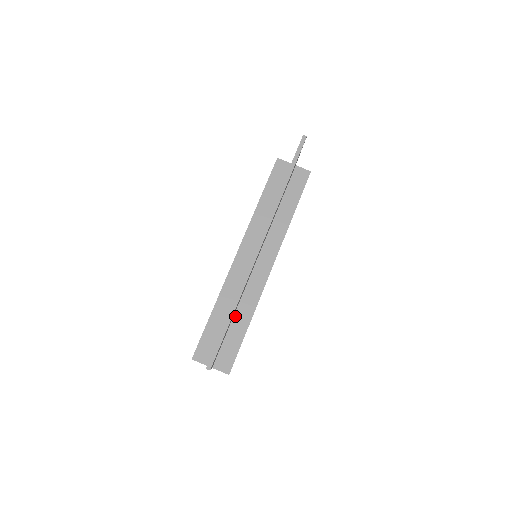
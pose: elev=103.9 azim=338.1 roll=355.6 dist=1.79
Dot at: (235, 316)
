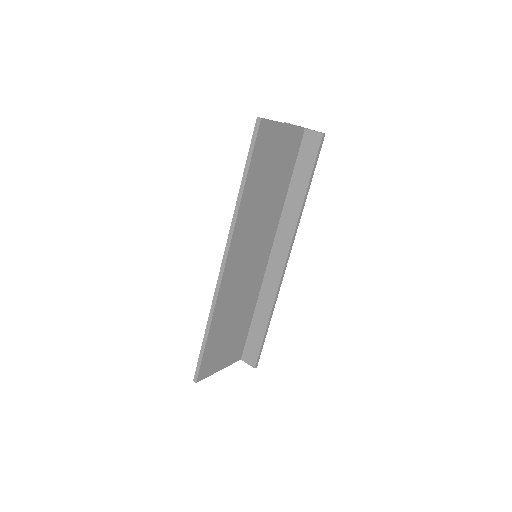
Dot at: (255, 312)
